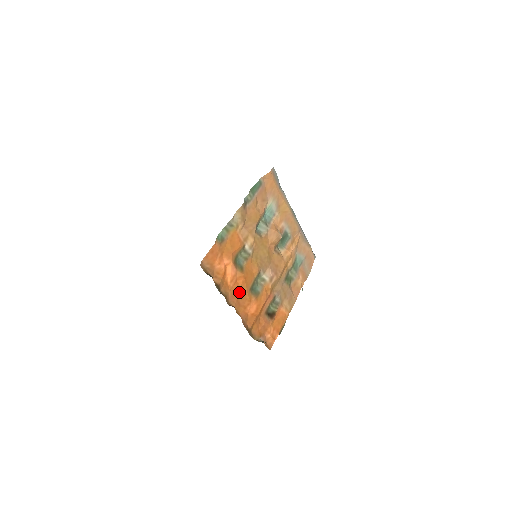
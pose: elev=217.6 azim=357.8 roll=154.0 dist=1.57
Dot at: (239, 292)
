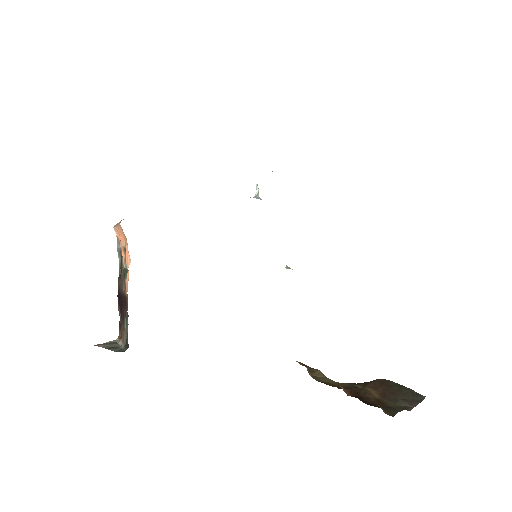
Dot at: occluded
